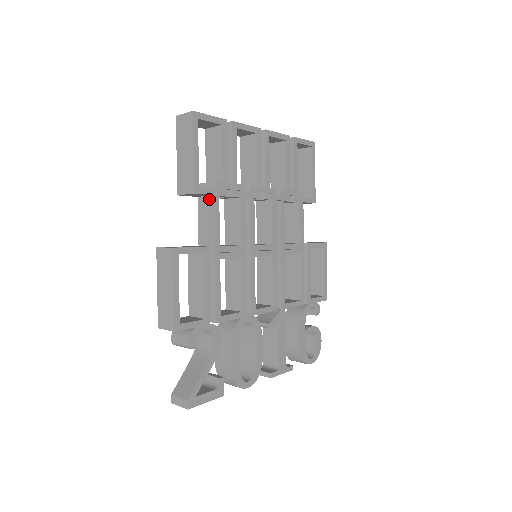
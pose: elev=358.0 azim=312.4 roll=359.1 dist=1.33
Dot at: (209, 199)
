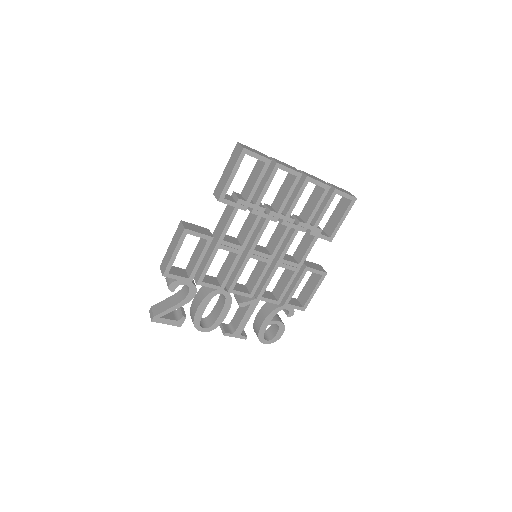
Dot at: (232, 207)
